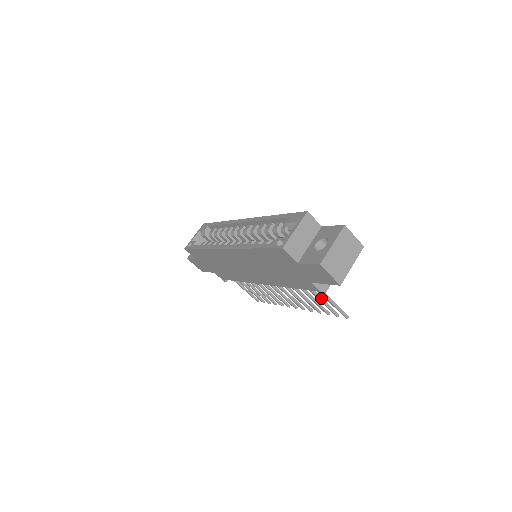
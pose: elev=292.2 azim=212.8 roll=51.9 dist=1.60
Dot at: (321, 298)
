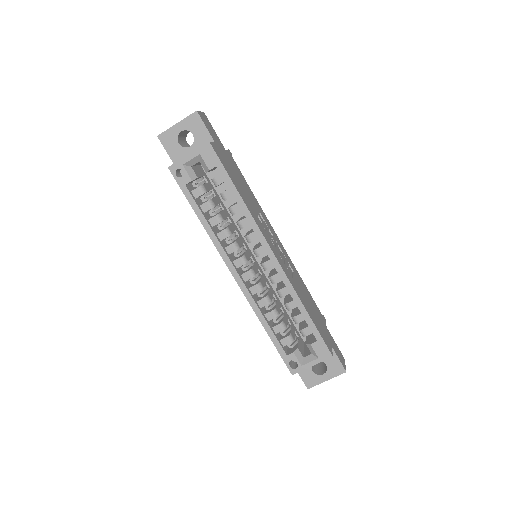
Dot at: occluded
